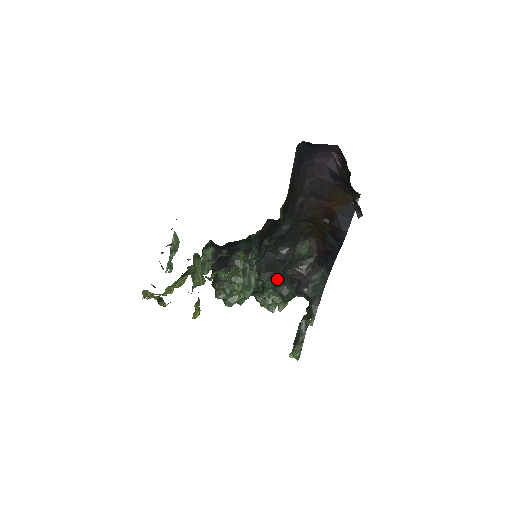
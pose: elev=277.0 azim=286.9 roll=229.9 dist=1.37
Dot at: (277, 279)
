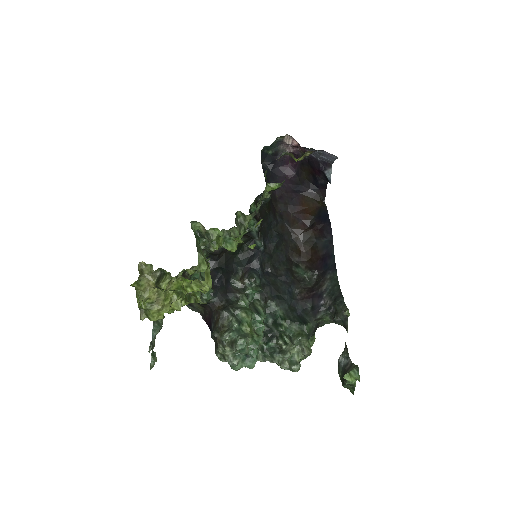
Dot at: (287, 304)
